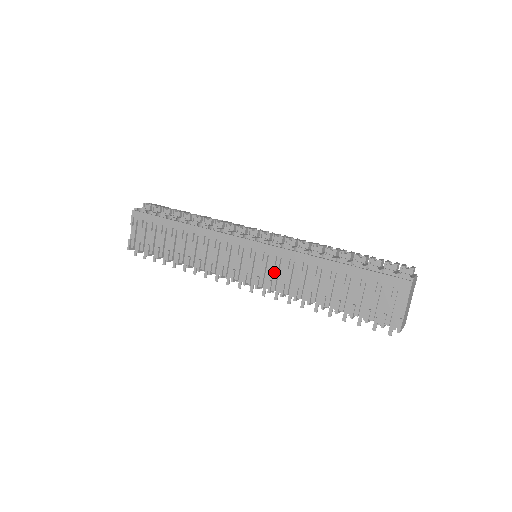
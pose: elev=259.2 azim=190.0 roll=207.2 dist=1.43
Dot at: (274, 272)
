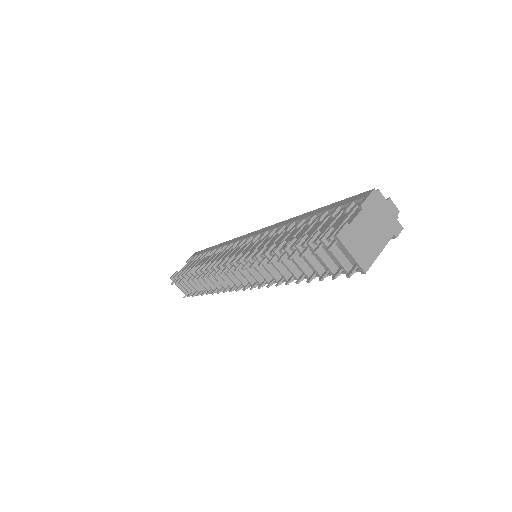
Dot at: (256, 245)
